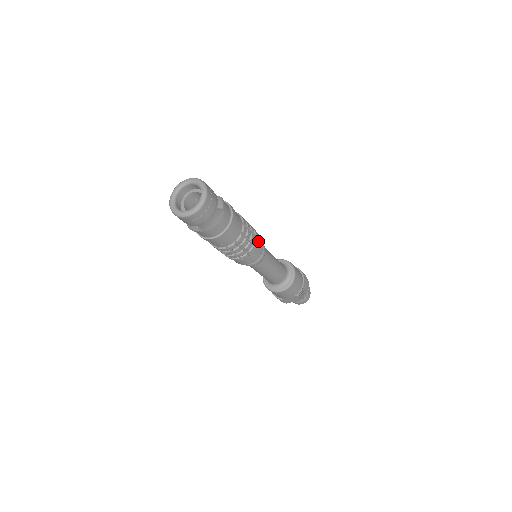
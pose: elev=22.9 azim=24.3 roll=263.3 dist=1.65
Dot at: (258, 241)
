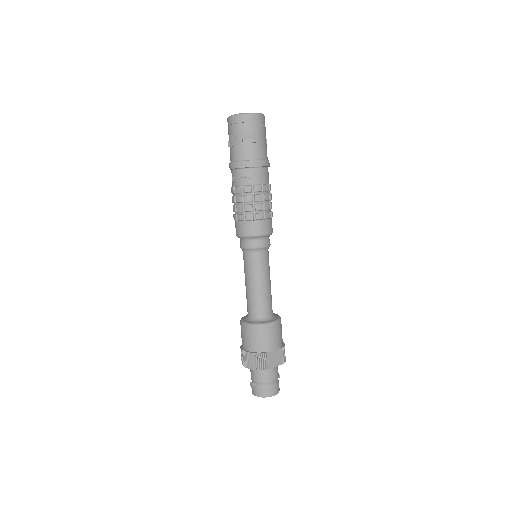
Dot at: occluded
